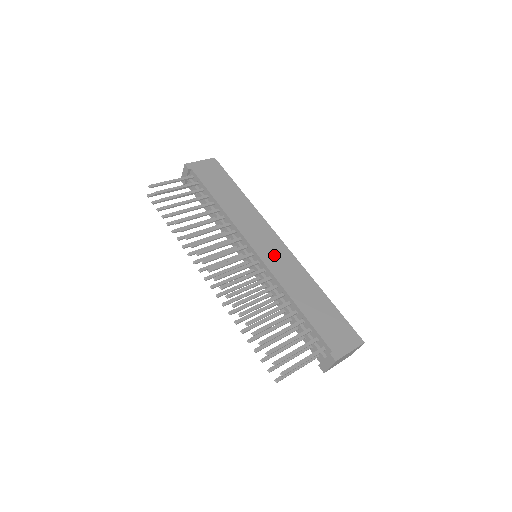
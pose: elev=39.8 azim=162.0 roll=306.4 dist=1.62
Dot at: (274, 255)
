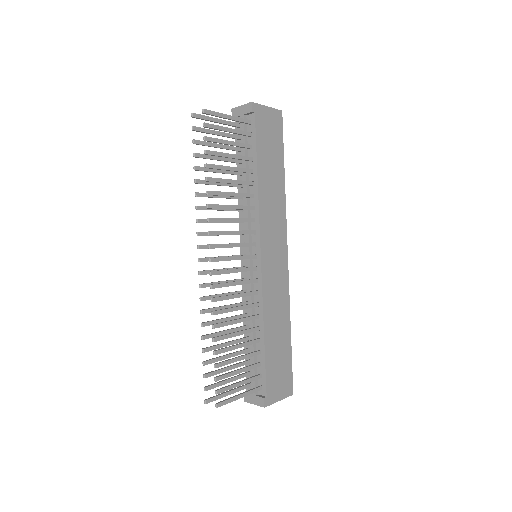
Dot at: (274, 270)
